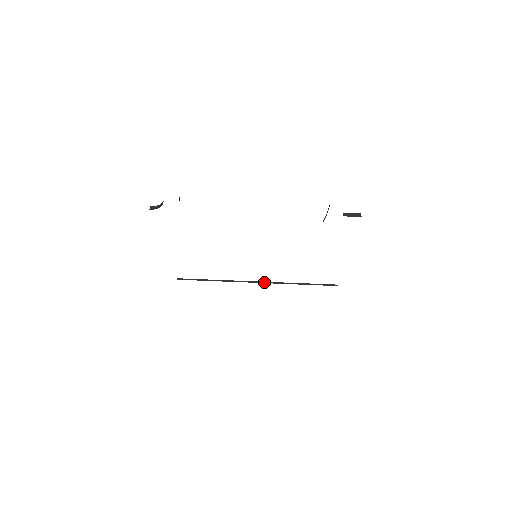
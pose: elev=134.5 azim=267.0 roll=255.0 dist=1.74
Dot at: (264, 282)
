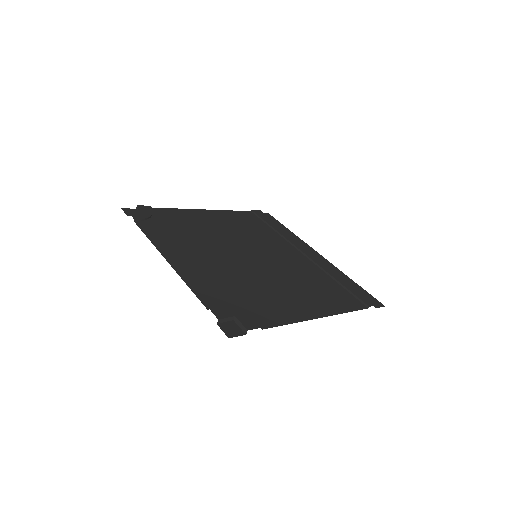
Dot at: (308, 257)
